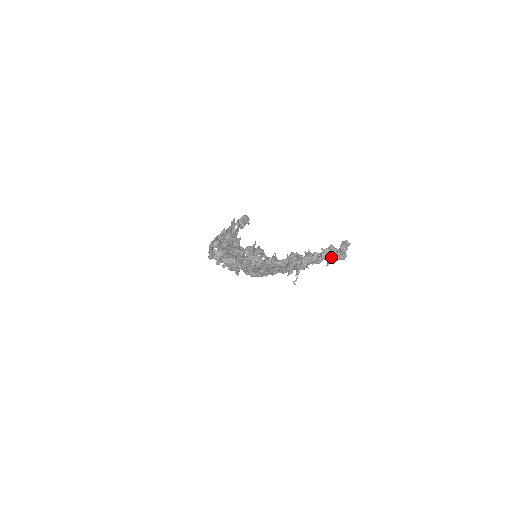
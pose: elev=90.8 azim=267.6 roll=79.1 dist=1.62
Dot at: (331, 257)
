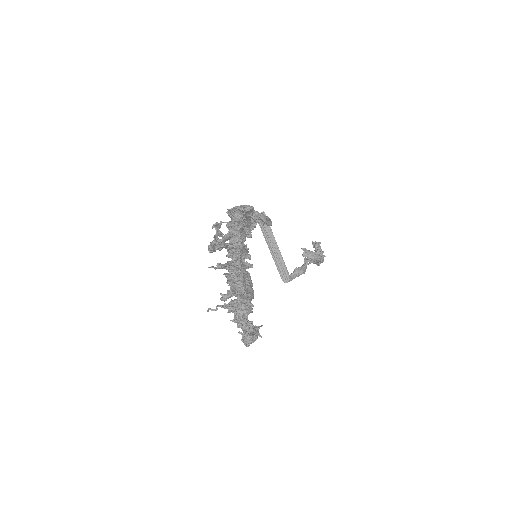
Dot at: (244, 330)
